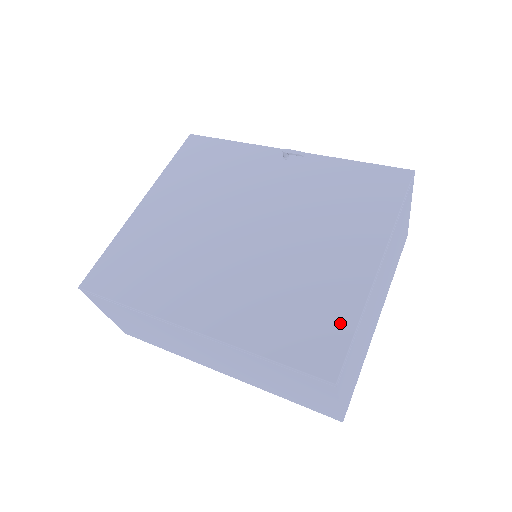
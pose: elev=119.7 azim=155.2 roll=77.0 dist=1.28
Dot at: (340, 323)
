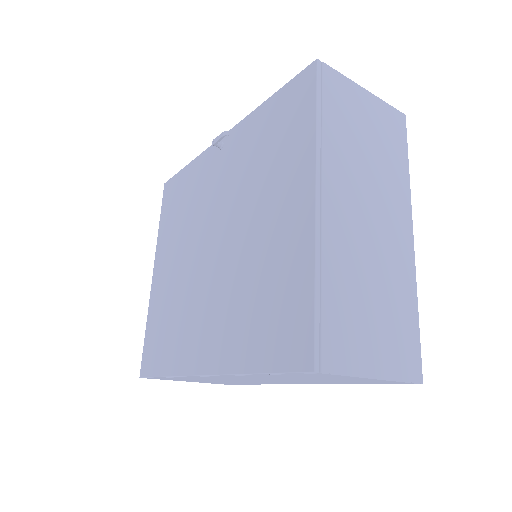
Dot at: (300, 295)
